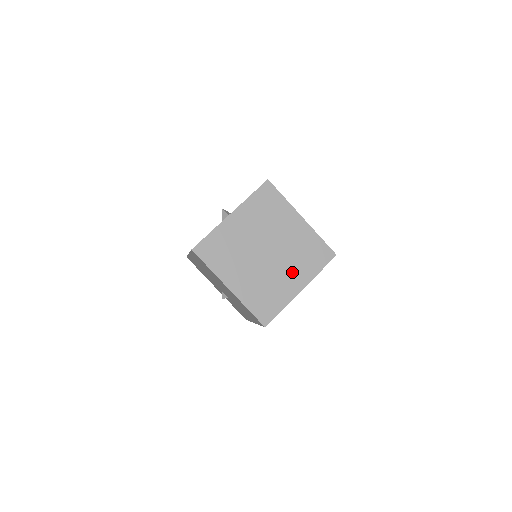
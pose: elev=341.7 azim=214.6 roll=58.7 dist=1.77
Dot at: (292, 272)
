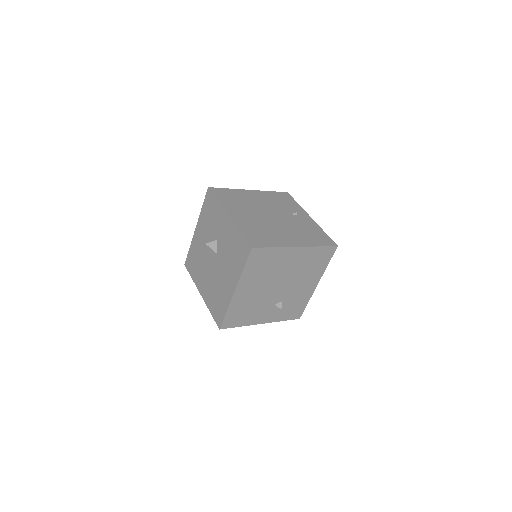
Dot at: (295, 213)
